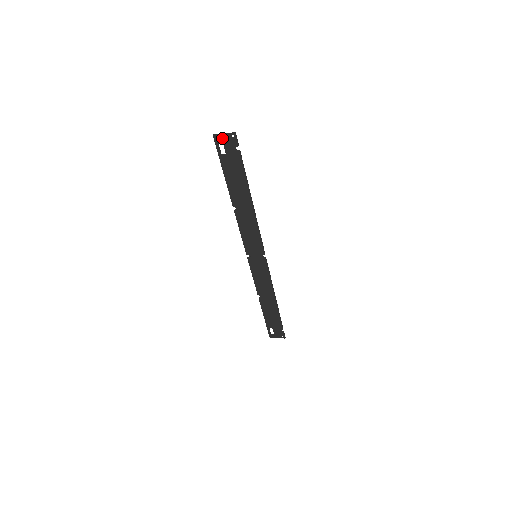
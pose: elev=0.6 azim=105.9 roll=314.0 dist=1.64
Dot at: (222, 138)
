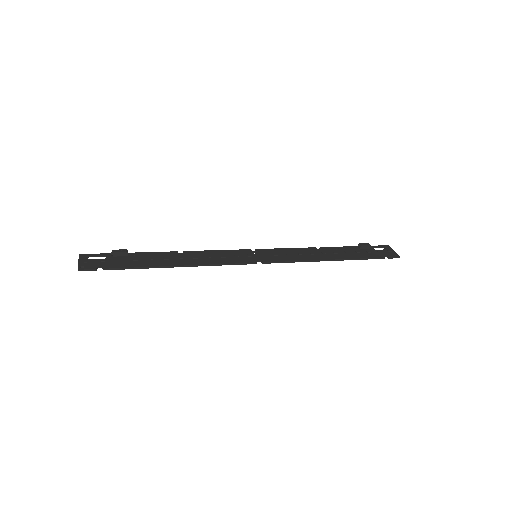
Dot at: (84, 261)
